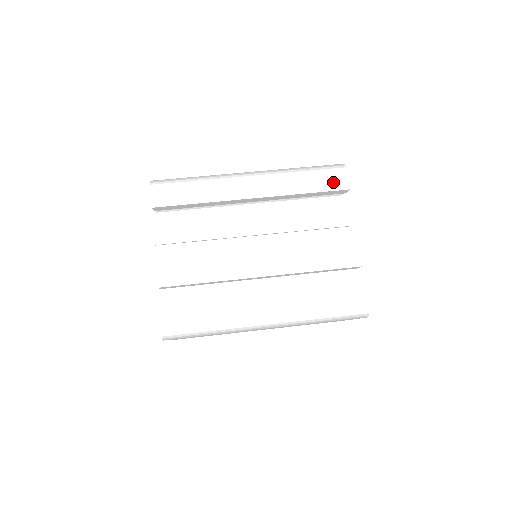
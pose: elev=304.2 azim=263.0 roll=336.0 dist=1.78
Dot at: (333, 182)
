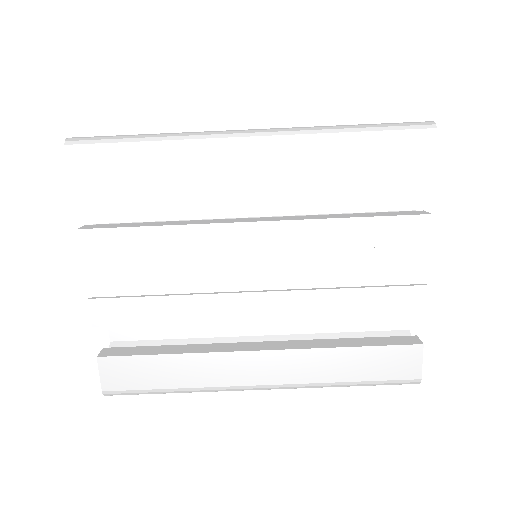
Dot at: (406, 162)
